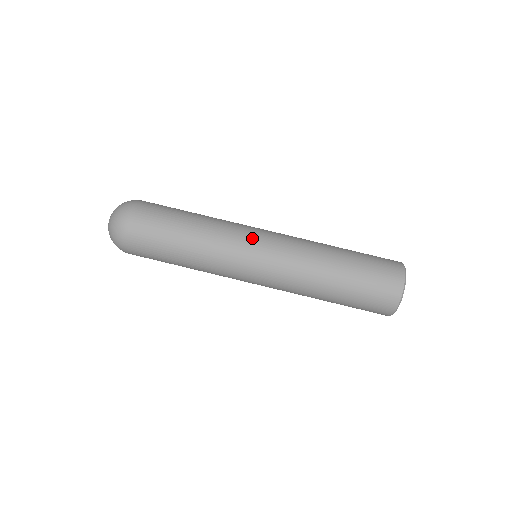
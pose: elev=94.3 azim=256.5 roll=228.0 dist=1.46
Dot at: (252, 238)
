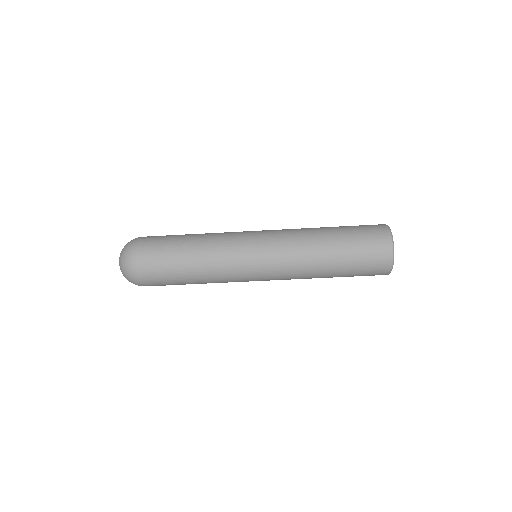
Dot at: (248, 237)
